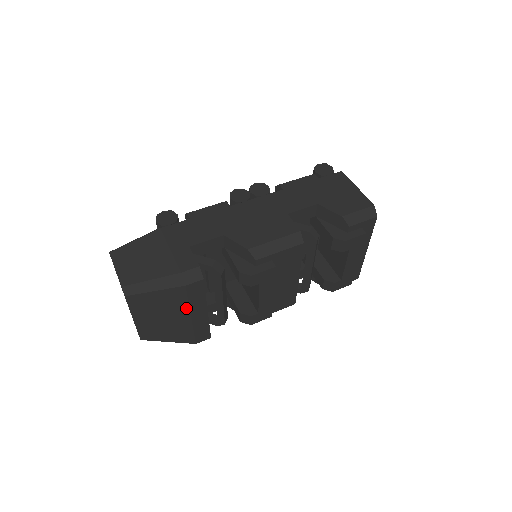
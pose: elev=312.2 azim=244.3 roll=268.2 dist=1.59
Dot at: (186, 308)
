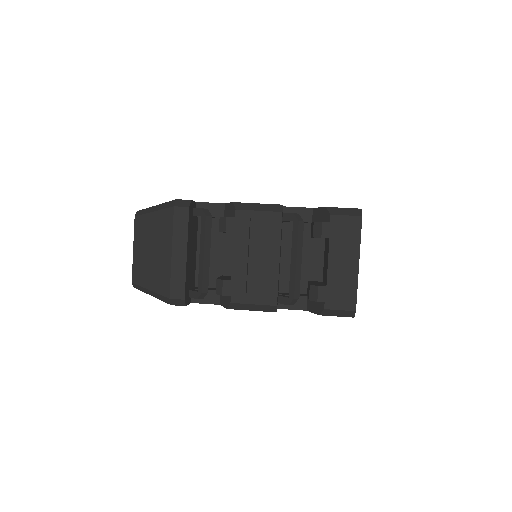
Dot at: (170, 238)
